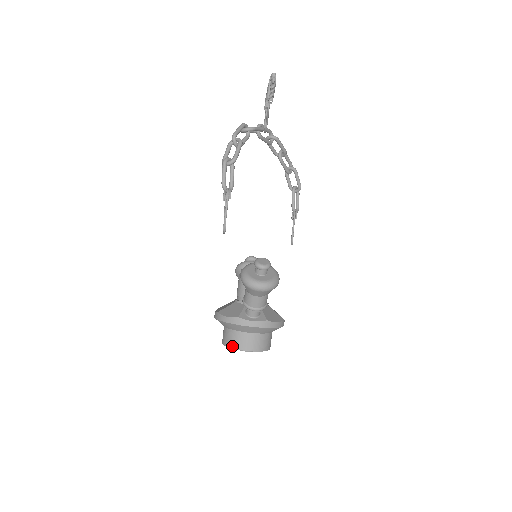
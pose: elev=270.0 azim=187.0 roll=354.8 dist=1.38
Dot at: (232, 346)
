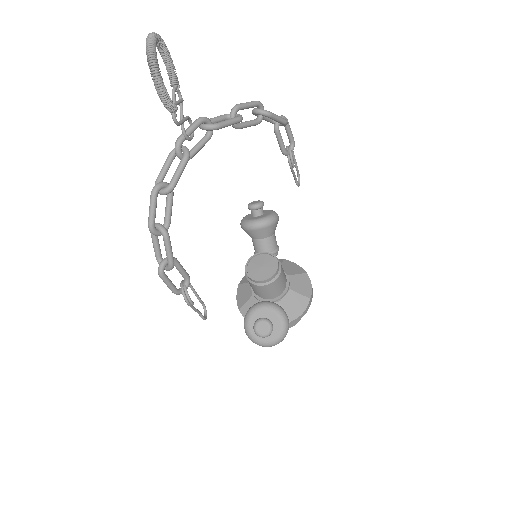
Dot at: occluded
